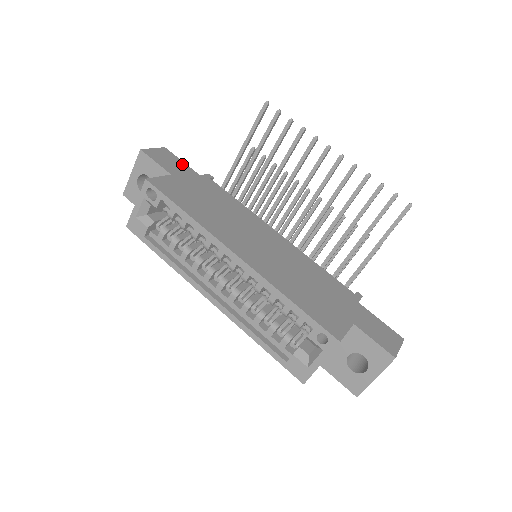
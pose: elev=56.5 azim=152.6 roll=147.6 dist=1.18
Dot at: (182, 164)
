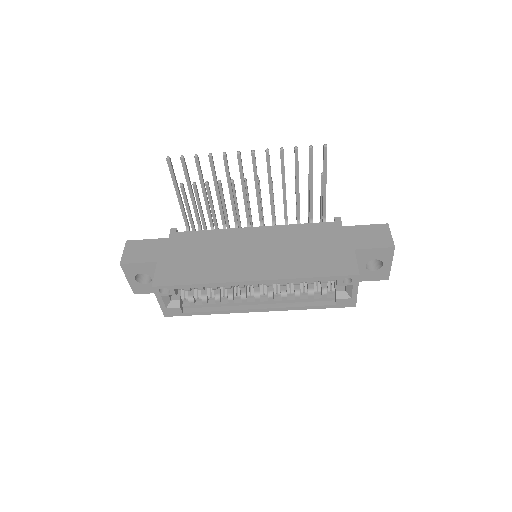
Dot at: (150, 242)
